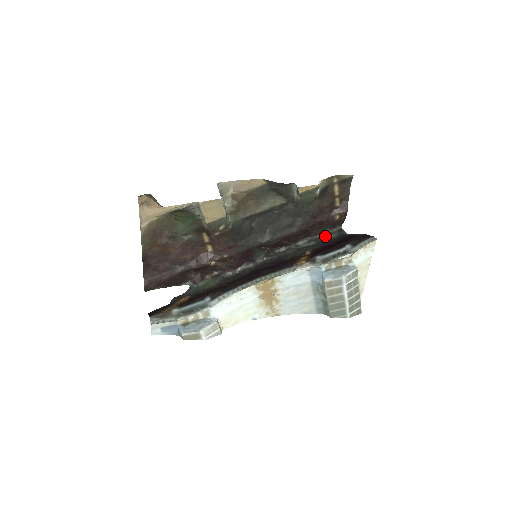
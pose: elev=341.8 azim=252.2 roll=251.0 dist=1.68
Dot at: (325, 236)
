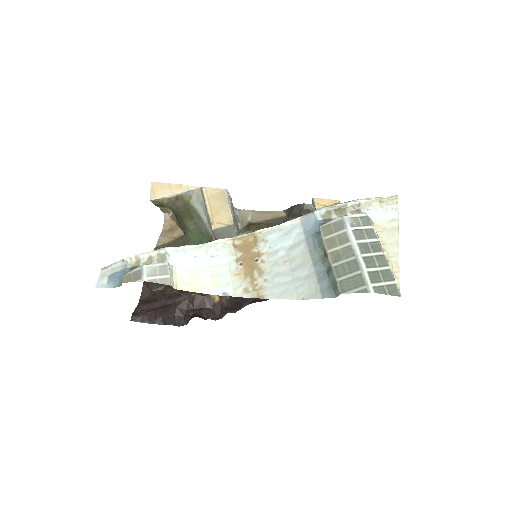
Dot at: occluded
